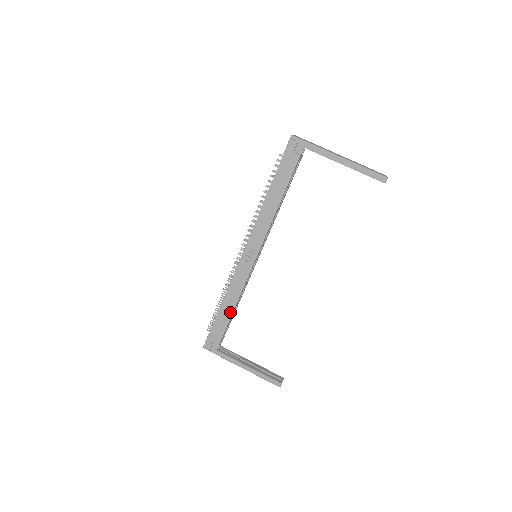
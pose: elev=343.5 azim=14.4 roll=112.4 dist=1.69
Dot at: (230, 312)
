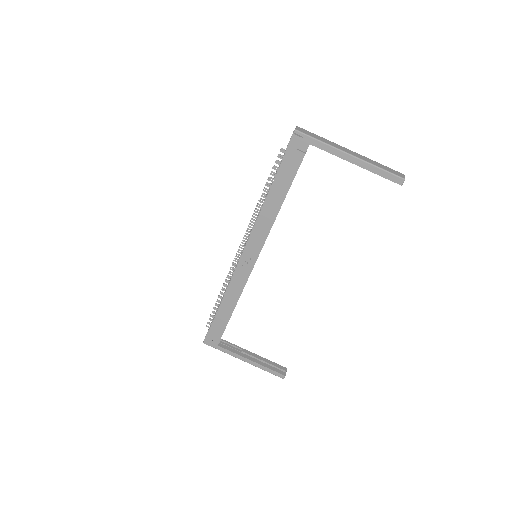
Dot at: (230, 311)
